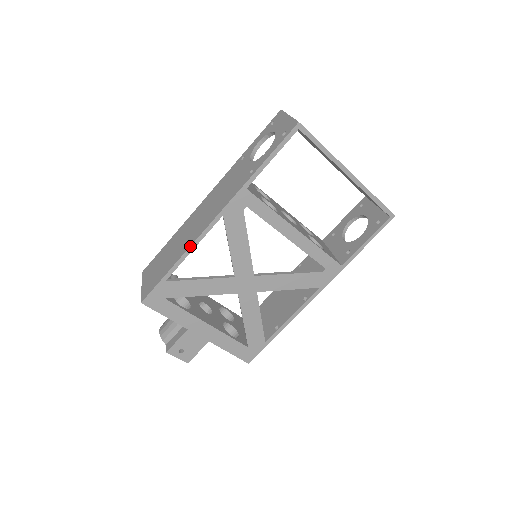
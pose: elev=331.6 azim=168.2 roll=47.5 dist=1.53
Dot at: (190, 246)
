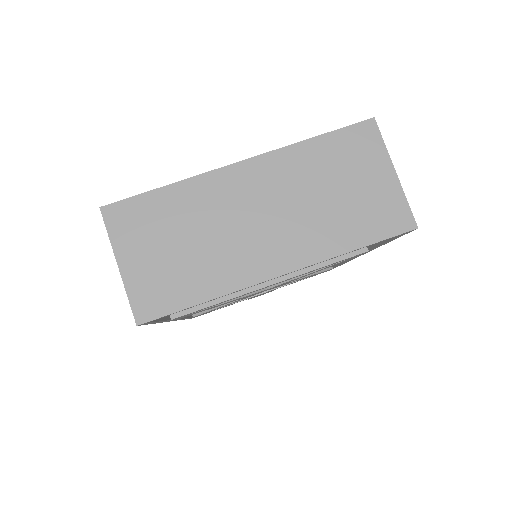
Dot at: occluded
